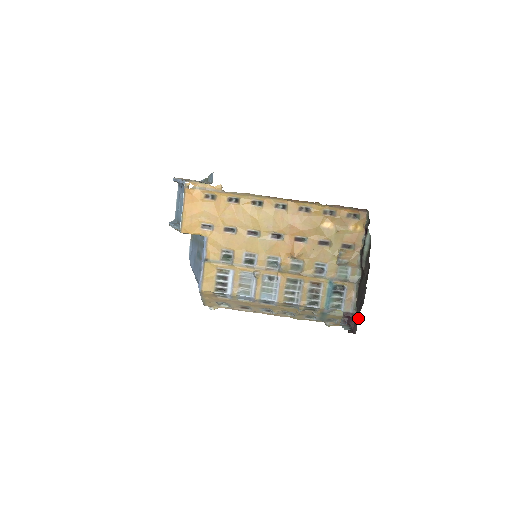
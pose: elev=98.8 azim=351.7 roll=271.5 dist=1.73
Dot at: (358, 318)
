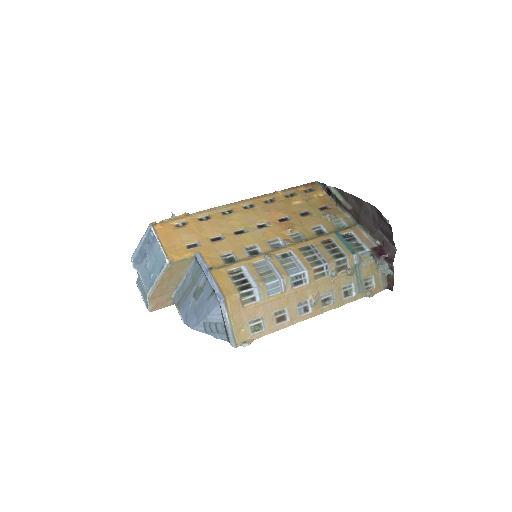
Dot at: (385, 238)
